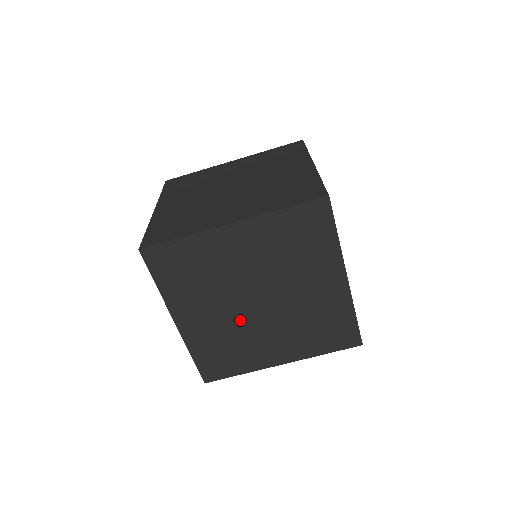
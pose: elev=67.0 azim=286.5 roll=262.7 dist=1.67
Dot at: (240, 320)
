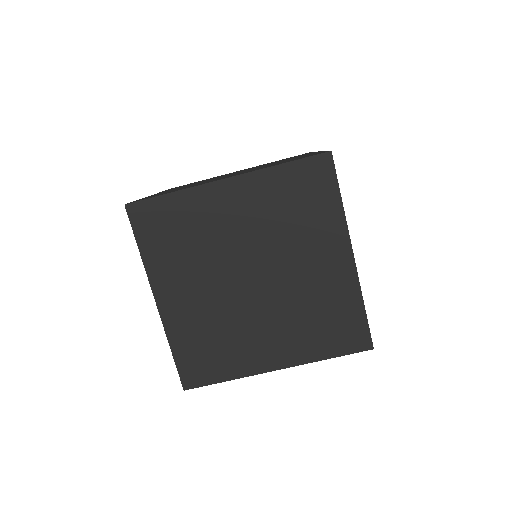
Dot at: (230, 303)
